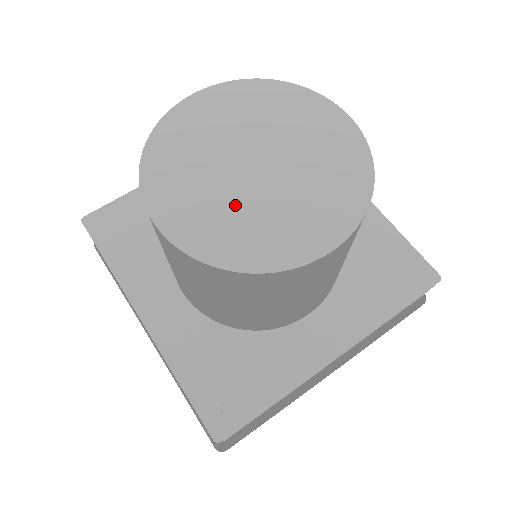
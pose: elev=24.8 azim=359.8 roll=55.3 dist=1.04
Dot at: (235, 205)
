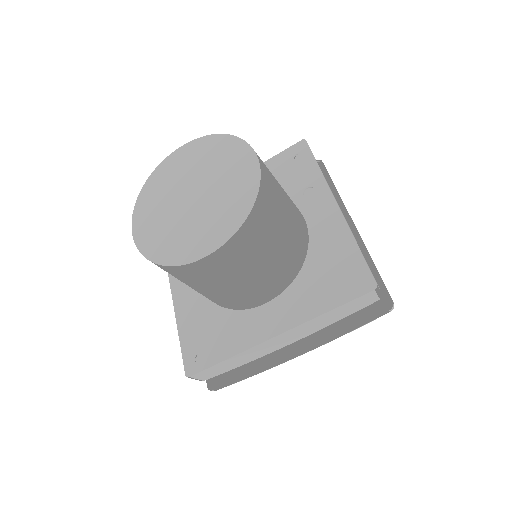
Dot at: (171, 222)
